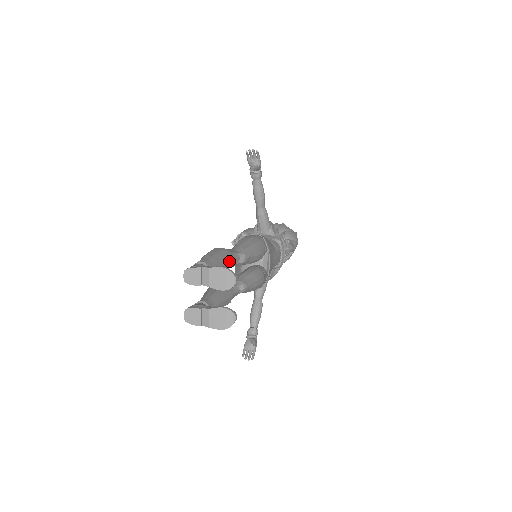
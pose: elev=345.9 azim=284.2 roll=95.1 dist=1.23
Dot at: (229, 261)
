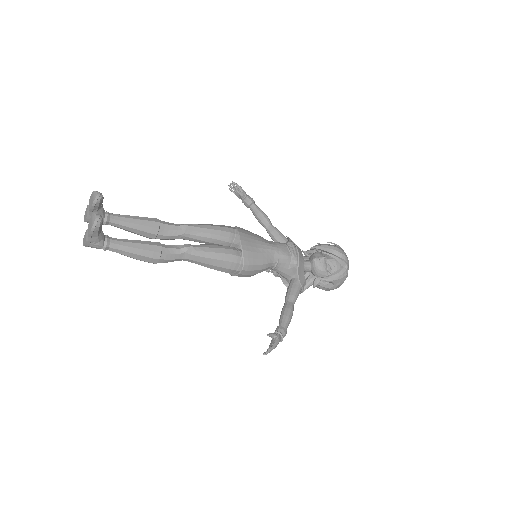
Dot at: (152, 221)
